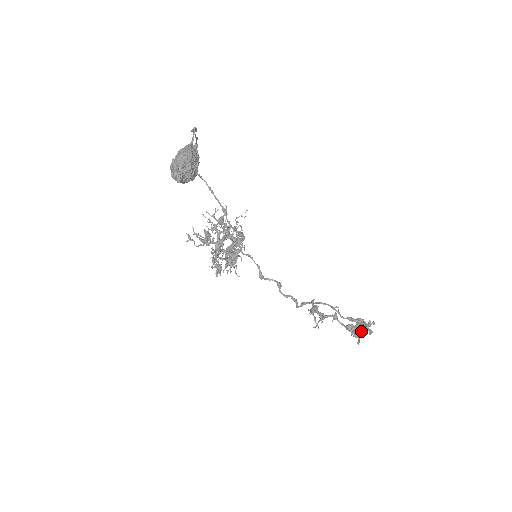
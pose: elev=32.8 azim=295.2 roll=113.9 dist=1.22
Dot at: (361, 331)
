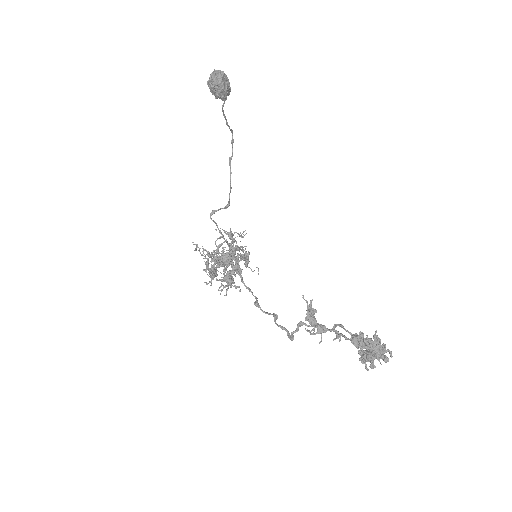
Dot at: (372, 352)
